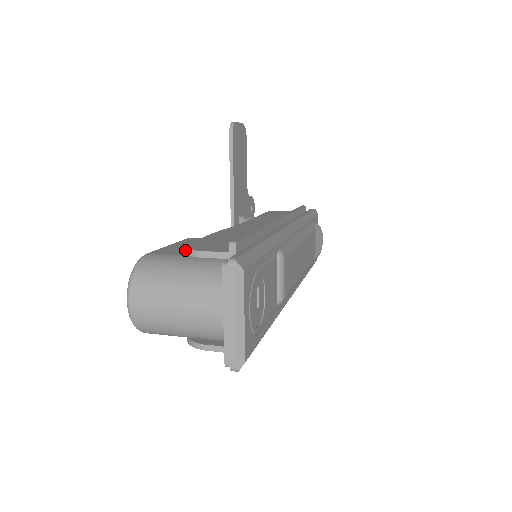
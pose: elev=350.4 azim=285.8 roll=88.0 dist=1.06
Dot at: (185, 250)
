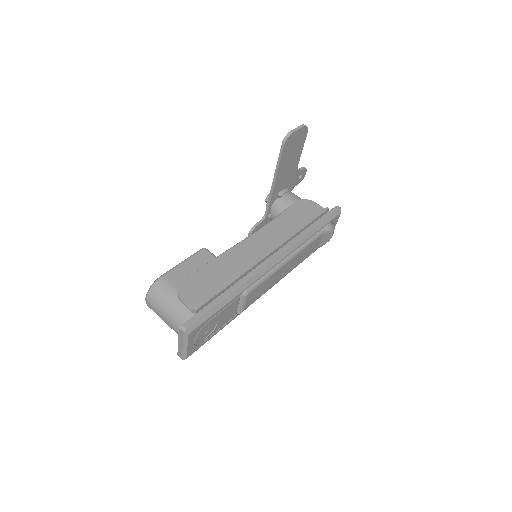
Dot at: (178, 291)
